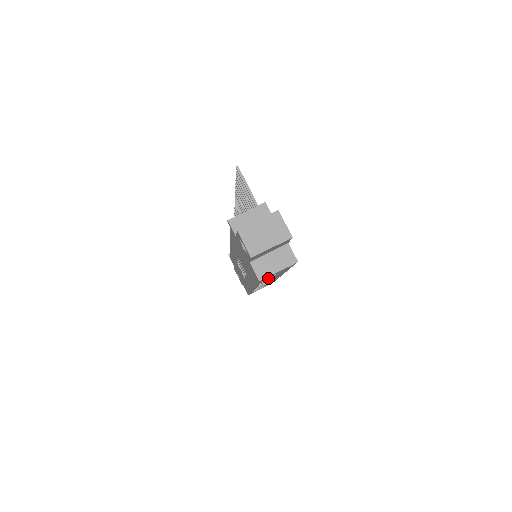
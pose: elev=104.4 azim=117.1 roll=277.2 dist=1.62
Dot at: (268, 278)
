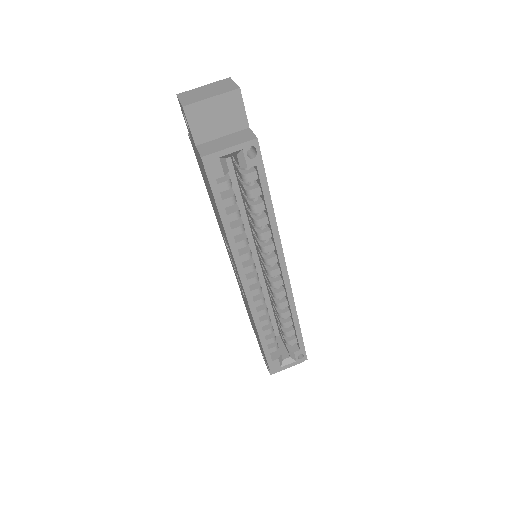
Dot at: (279, 303)
